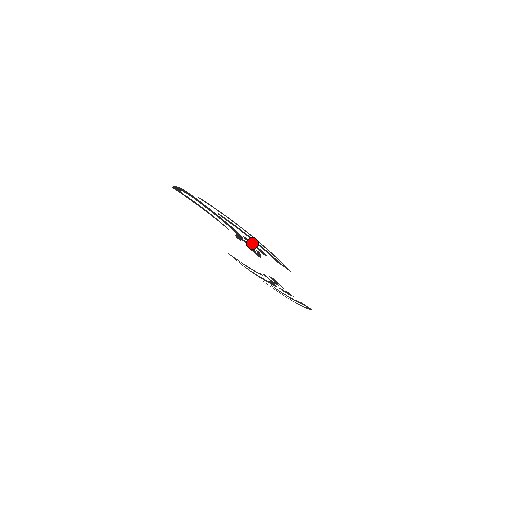
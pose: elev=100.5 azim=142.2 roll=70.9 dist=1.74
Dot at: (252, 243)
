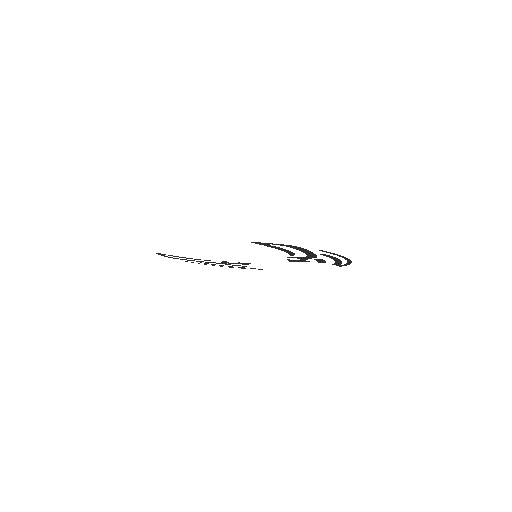
Dot at: (322, 260)
